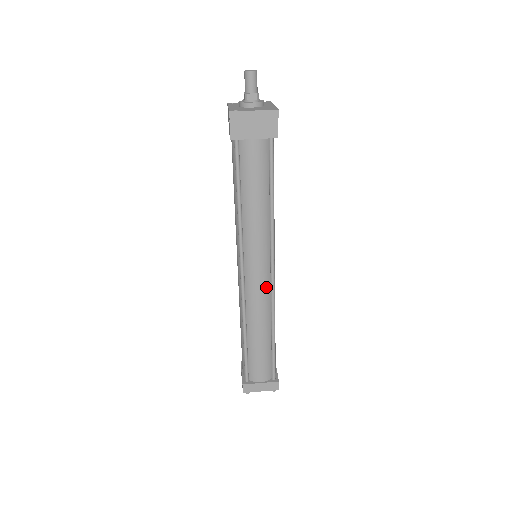
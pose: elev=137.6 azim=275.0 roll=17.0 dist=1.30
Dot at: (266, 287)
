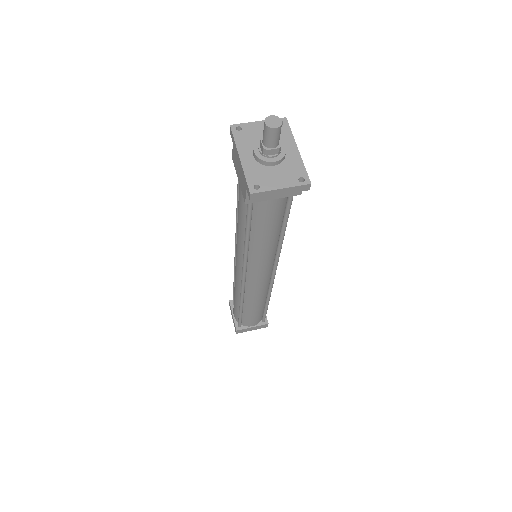
Dot at: (266, 282)
